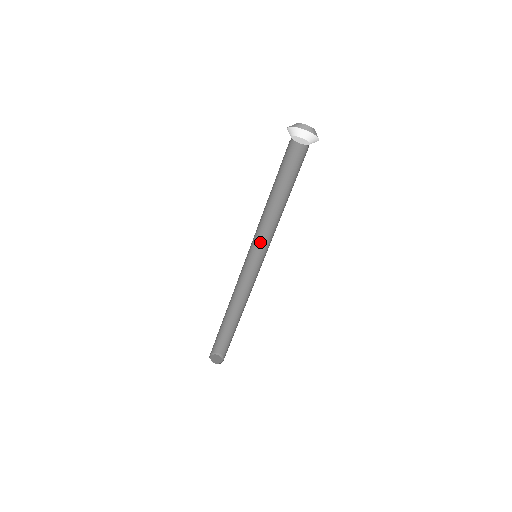
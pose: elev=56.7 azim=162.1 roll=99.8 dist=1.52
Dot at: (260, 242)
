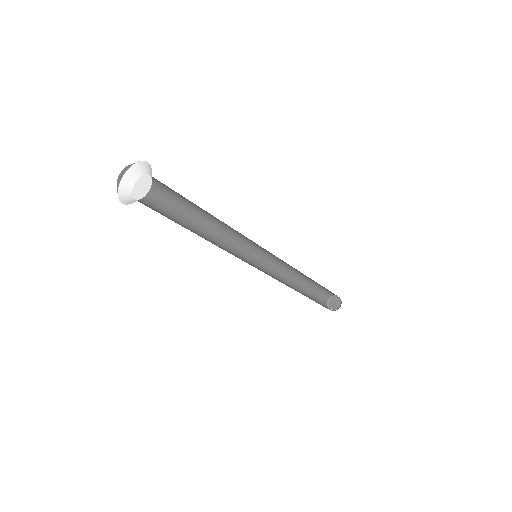
Dot at: (241, 247)
